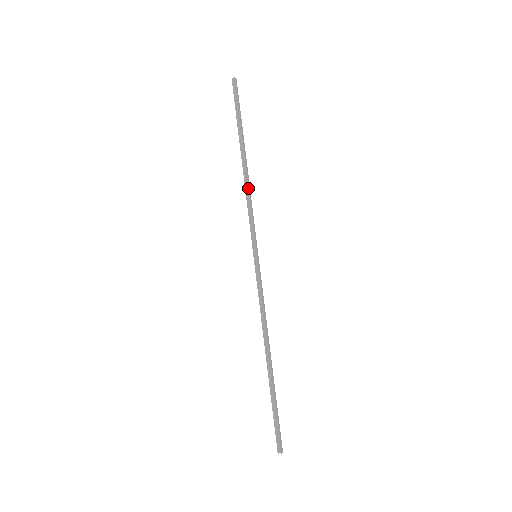
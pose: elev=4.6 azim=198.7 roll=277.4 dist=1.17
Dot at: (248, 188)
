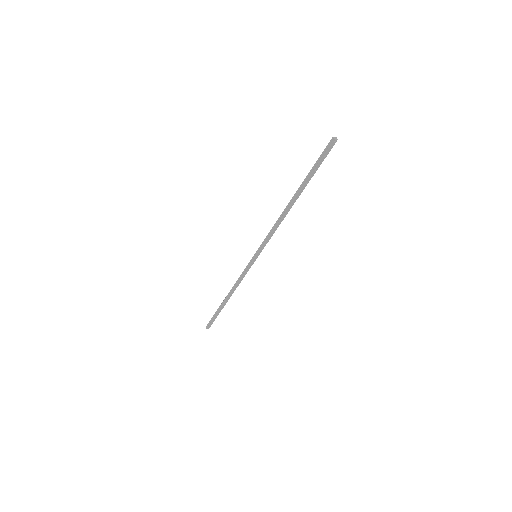
Dot at: (279, 221)
